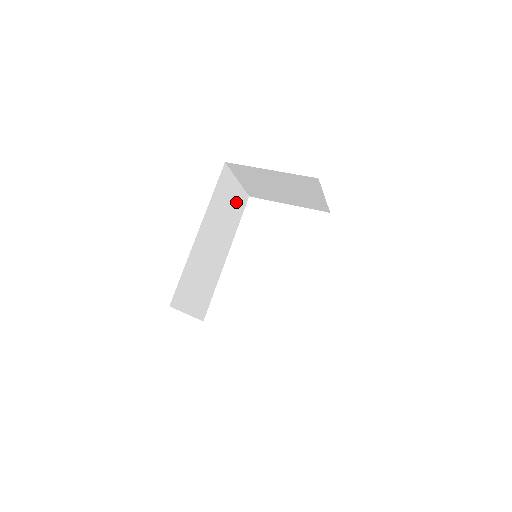
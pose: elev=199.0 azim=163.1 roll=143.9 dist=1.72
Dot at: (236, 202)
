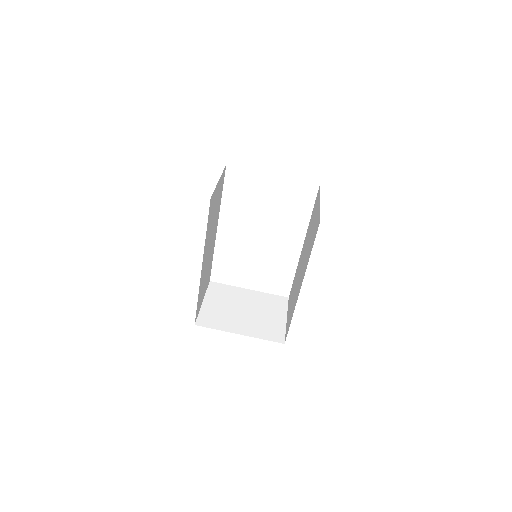
Dot at: (219, 192)
